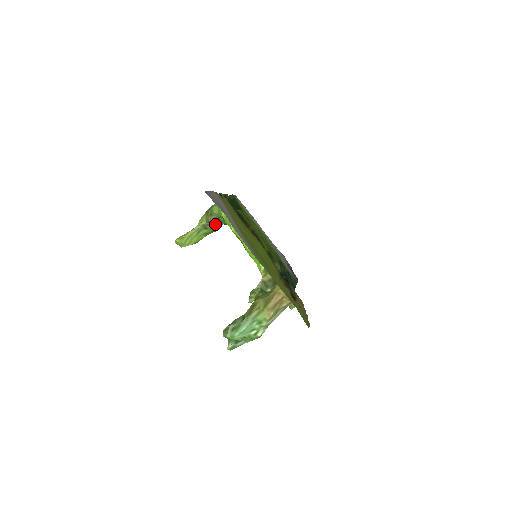
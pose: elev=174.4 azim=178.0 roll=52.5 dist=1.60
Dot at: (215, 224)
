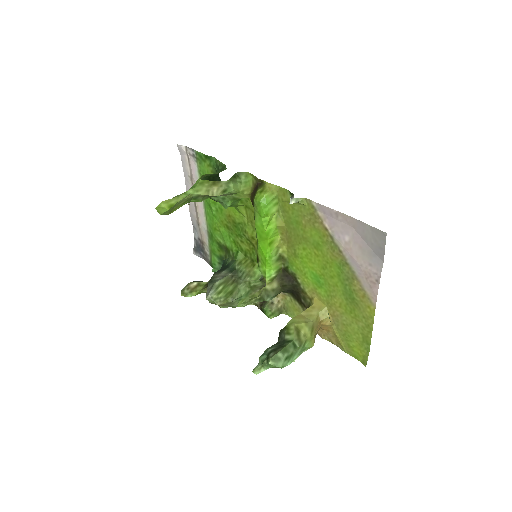
Dot at: (207, 197)
